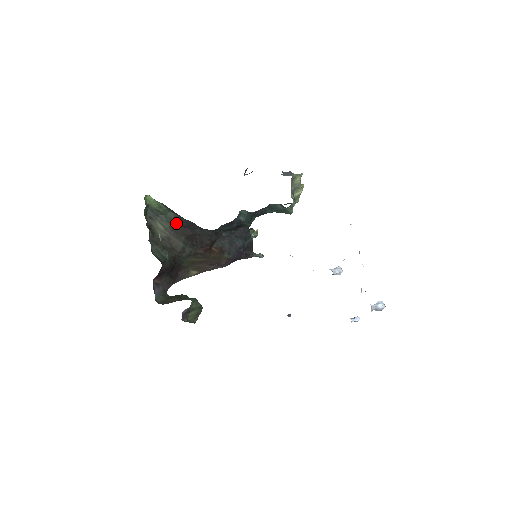
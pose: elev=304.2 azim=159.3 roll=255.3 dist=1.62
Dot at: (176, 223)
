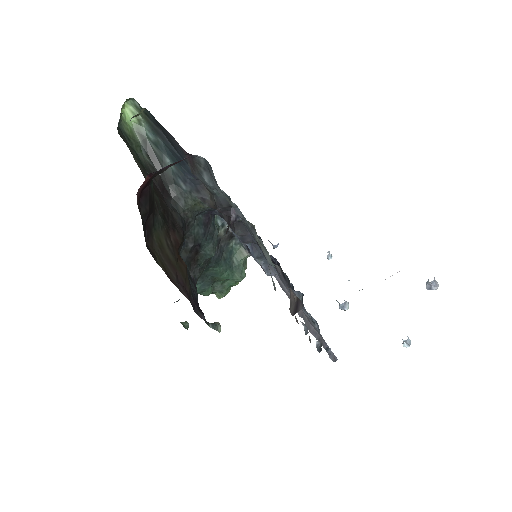
Dot at: (148, 171)
